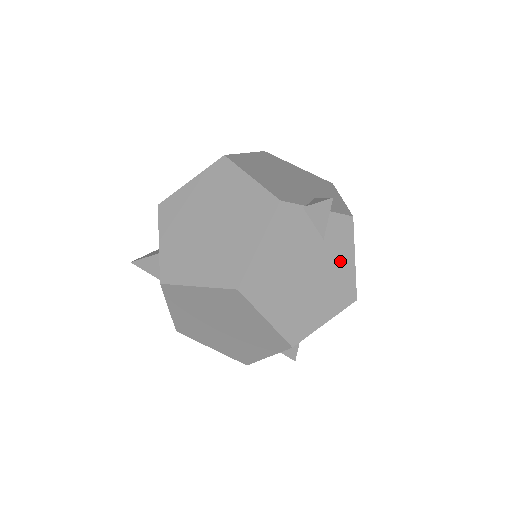
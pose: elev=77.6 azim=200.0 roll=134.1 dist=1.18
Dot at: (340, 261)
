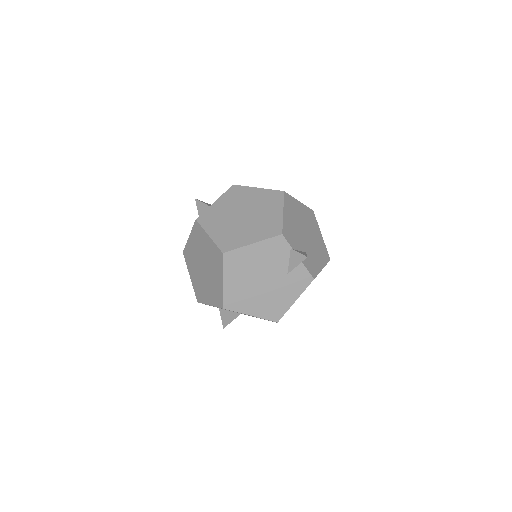
Dot at: (287, 294)
